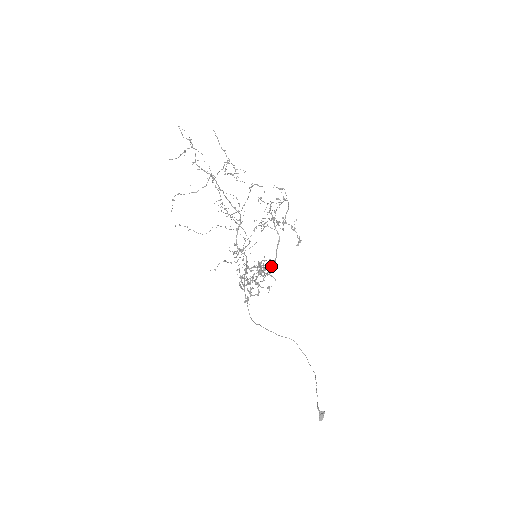
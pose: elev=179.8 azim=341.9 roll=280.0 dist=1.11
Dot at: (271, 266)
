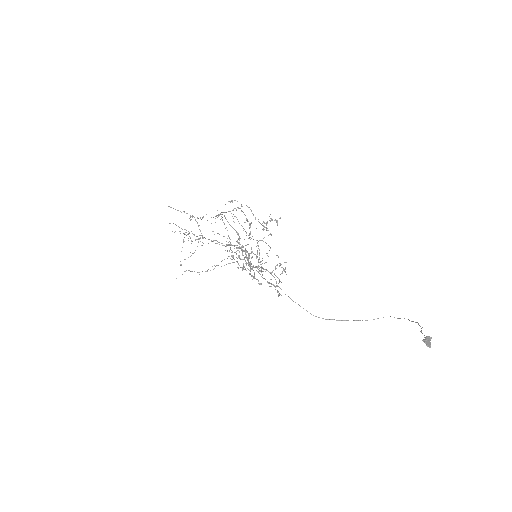
Dot at: (238, 239)
